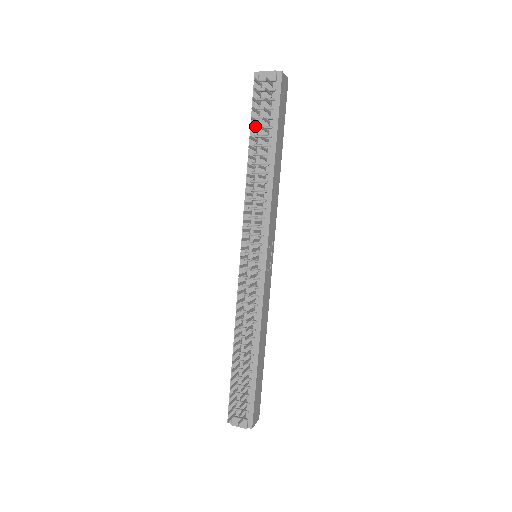
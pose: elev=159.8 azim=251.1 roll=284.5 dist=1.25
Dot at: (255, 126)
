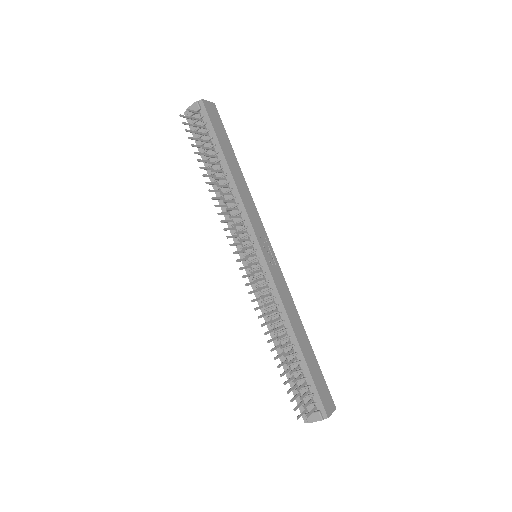
Dot at: (202, 152)
